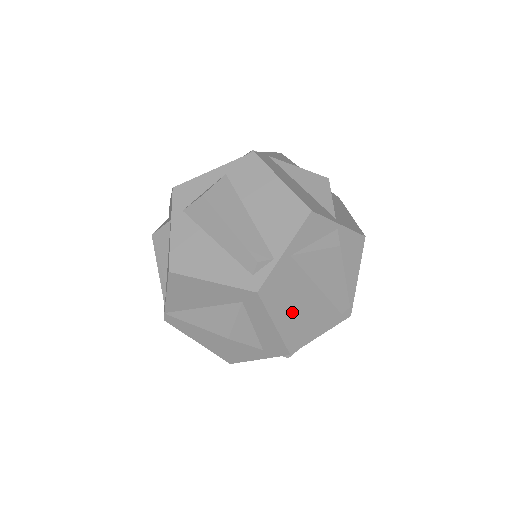
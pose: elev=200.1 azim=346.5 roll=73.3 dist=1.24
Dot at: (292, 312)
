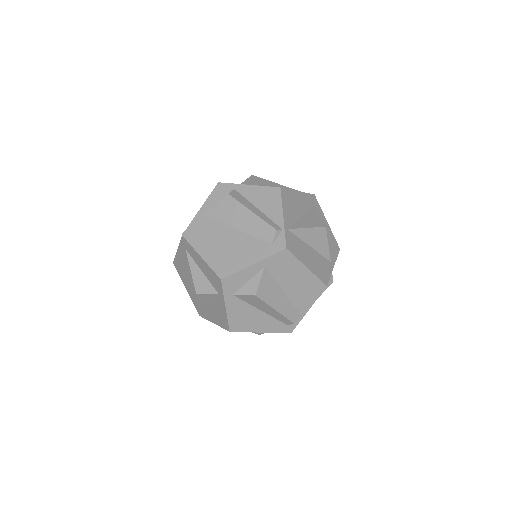
Dot at: occluded
